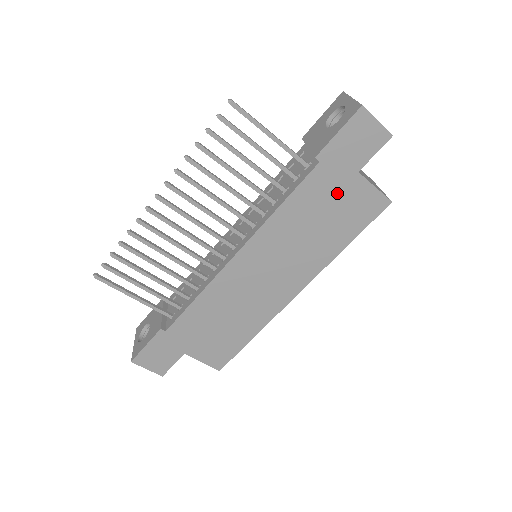
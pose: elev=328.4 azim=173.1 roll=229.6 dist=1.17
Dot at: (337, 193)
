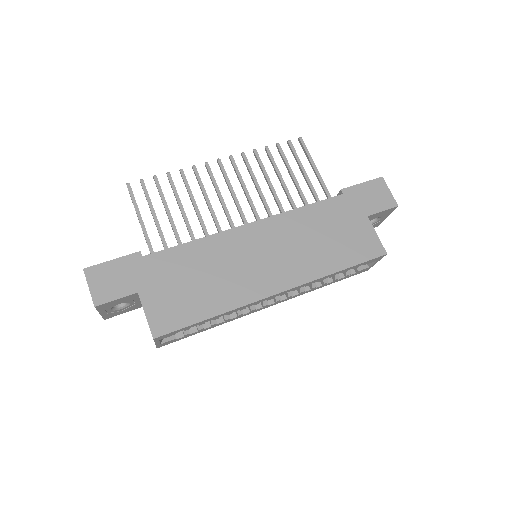
Dot at: (347, 222)
